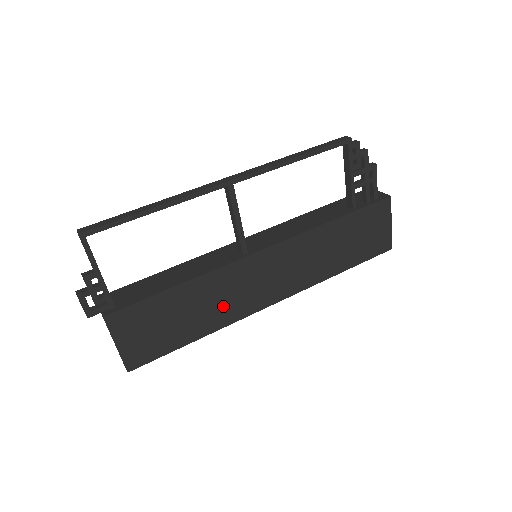
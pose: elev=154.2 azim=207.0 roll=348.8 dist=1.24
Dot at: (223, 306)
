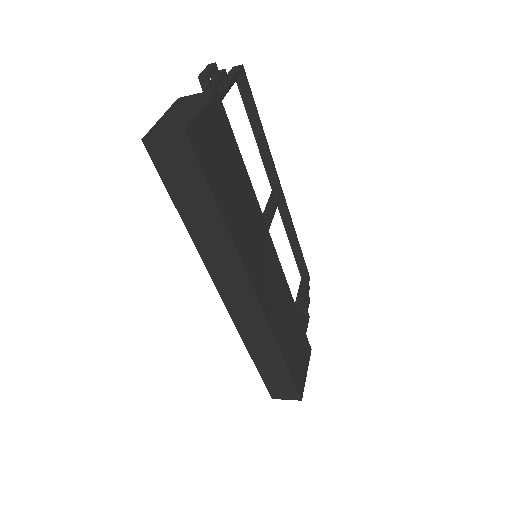
Dot at: (246, 233)
